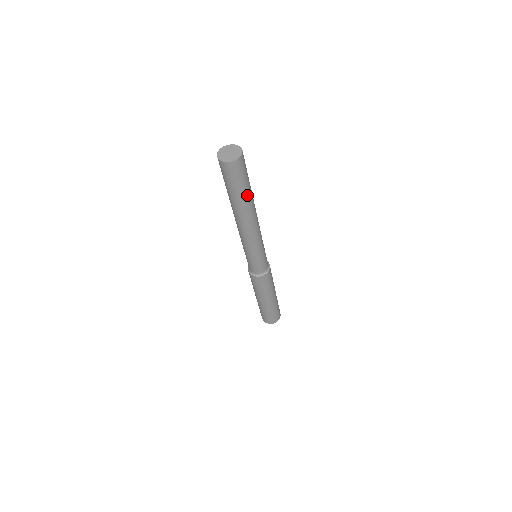
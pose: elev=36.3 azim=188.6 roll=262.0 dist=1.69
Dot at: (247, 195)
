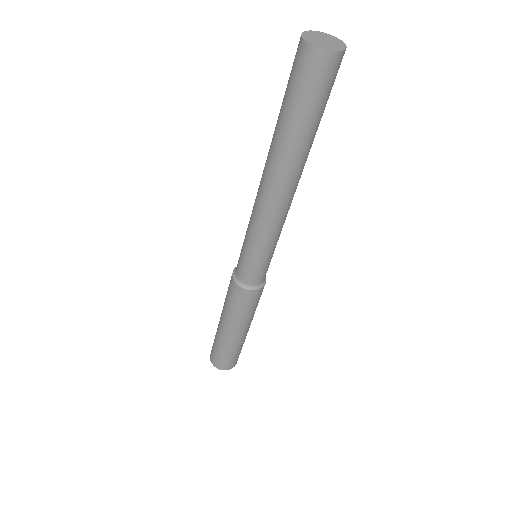
Dot at: (309, 135)
